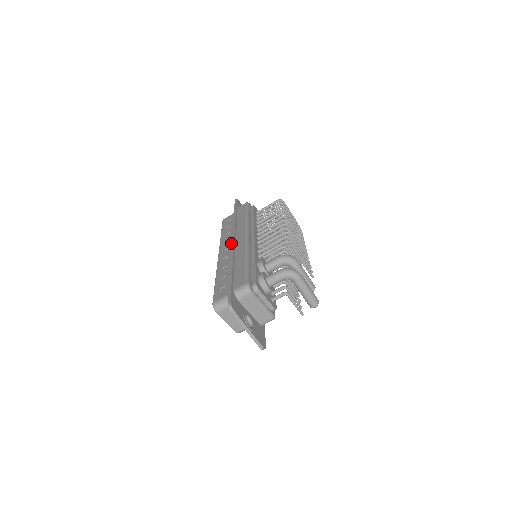
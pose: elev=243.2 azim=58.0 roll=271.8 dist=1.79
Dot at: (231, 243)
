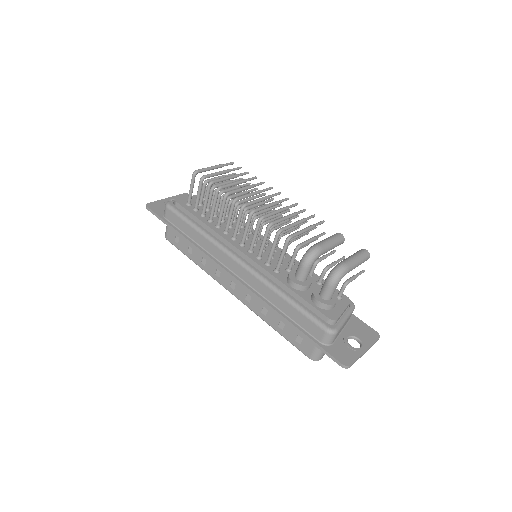
Dot at: occluded
